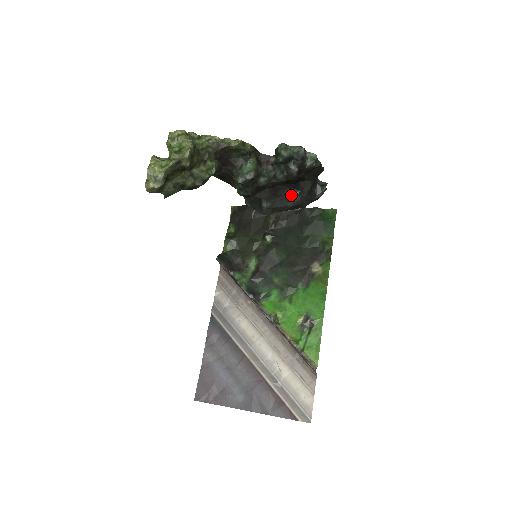
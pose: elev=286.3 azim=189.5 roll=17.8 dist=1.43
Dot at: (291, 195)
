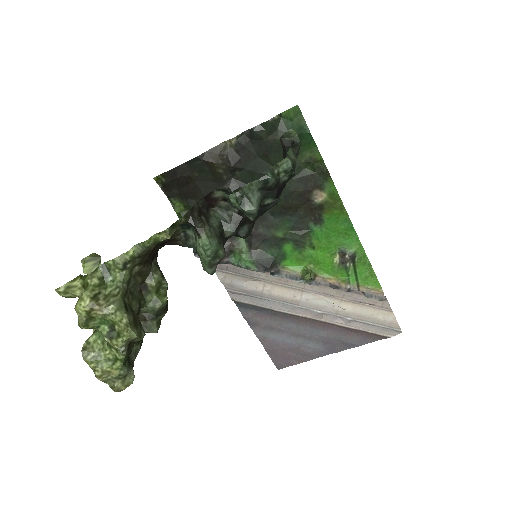
Dot at: occluded
